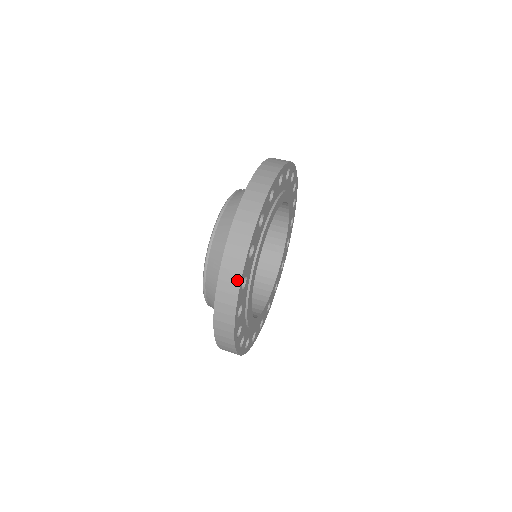
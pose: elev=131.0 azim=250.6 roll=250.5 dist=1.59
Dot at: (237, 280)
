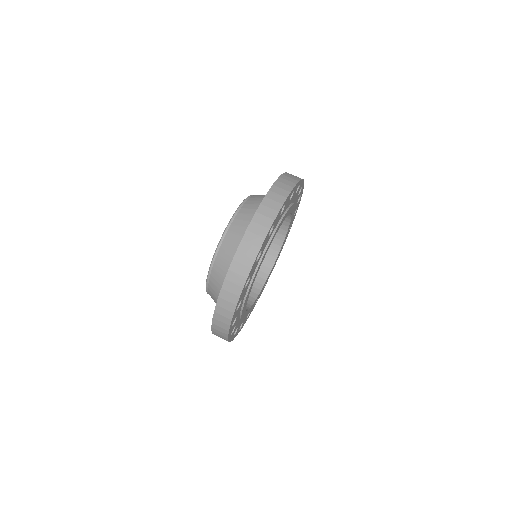
Dot at: occluded
